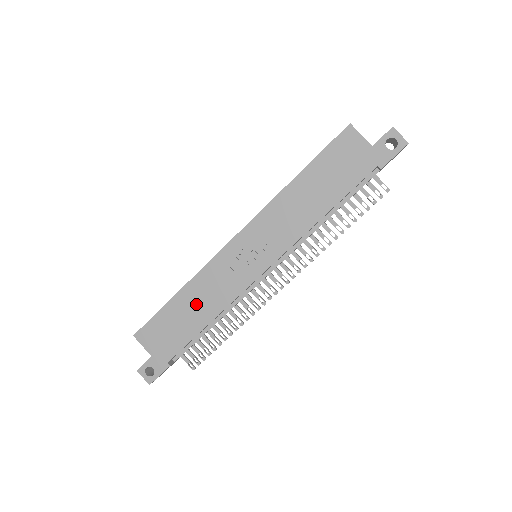
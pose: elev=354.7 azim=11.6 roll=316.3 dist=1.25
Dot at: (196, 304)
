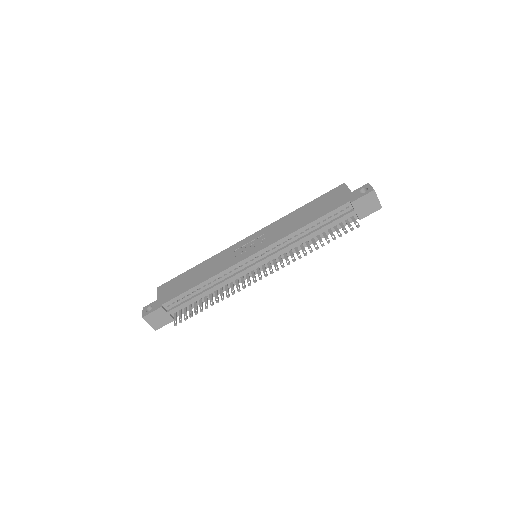
Dot at: (202, 272)
